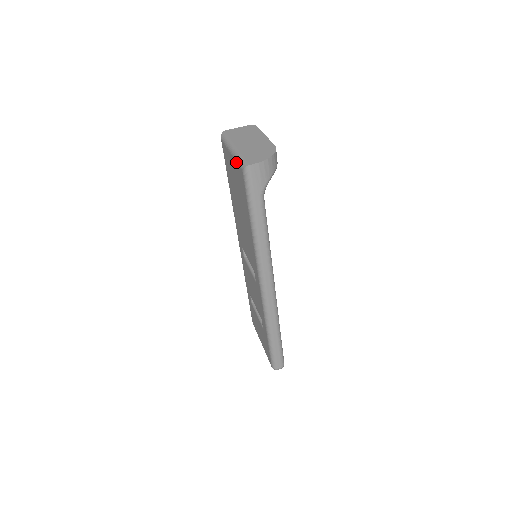
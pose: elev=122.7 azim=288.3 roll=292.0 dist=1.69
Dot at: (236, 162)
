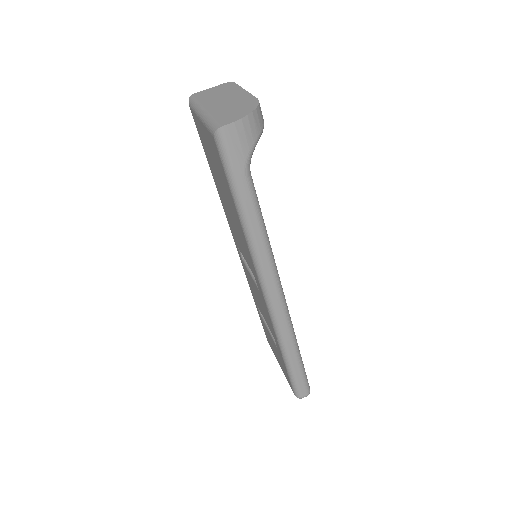
Dot at: (206, 128)
